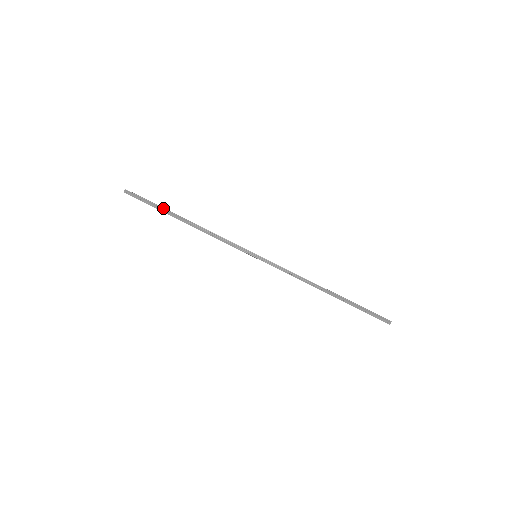
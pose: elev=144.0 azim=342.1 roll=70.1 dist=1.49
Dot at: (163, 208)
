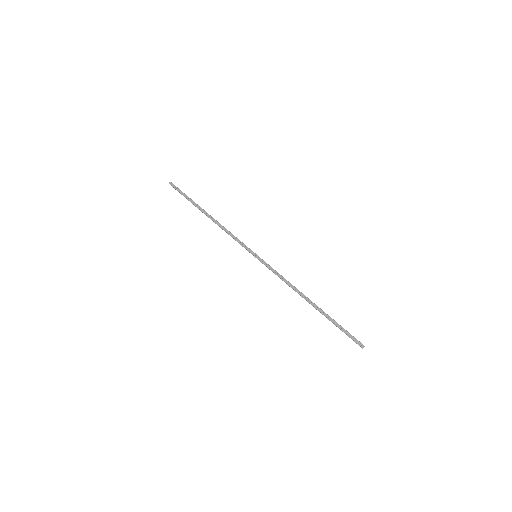
Dot at: (194, 202)
